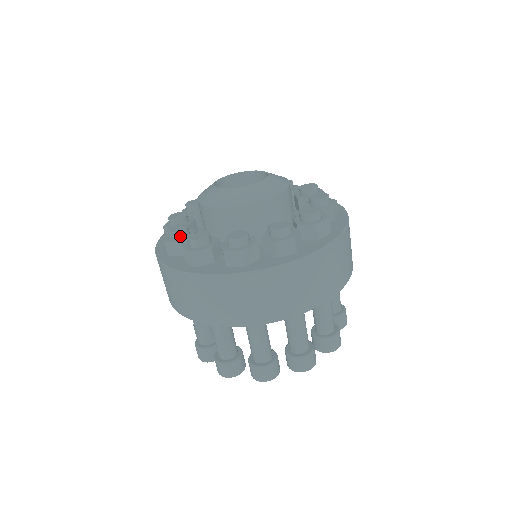
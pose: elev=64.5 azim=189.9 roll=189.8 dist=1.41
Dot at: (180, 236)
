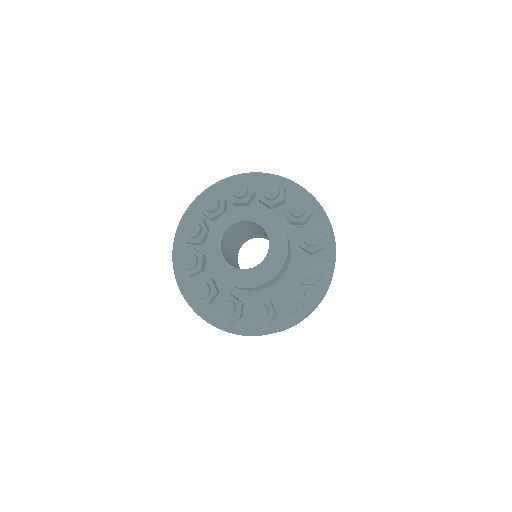
Dot at: (189, 237)
